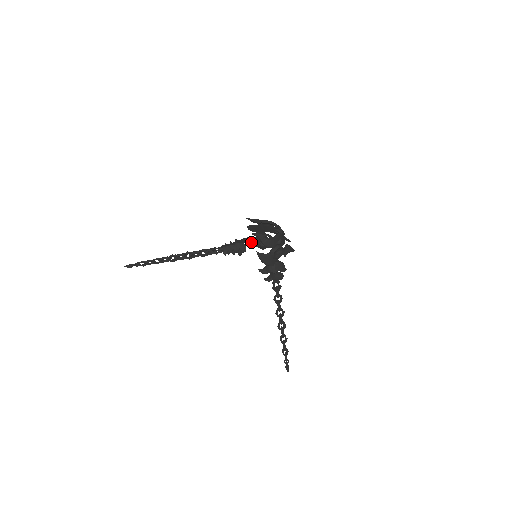
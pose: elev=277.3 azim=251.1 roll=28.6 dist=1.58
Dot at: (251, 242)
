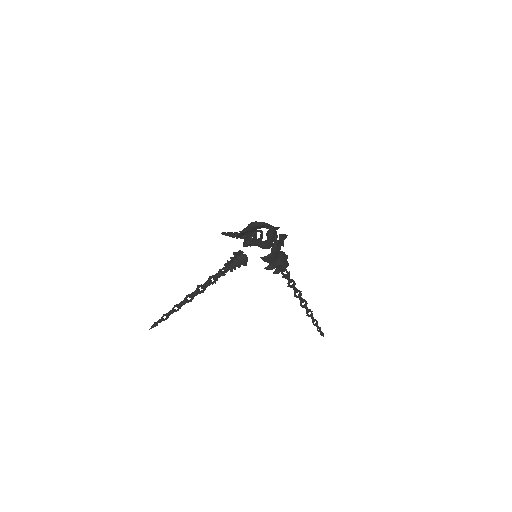
Dot at: (245, 244)
